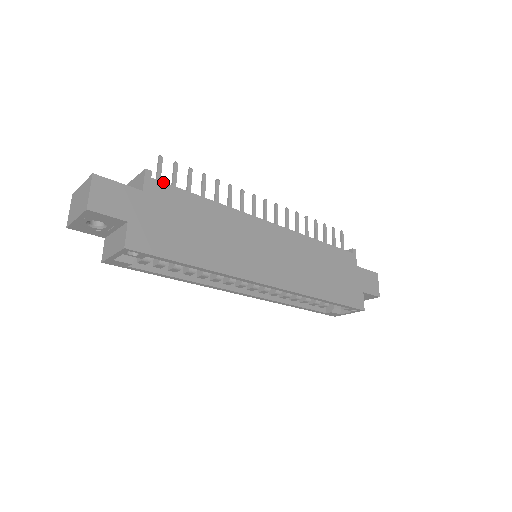
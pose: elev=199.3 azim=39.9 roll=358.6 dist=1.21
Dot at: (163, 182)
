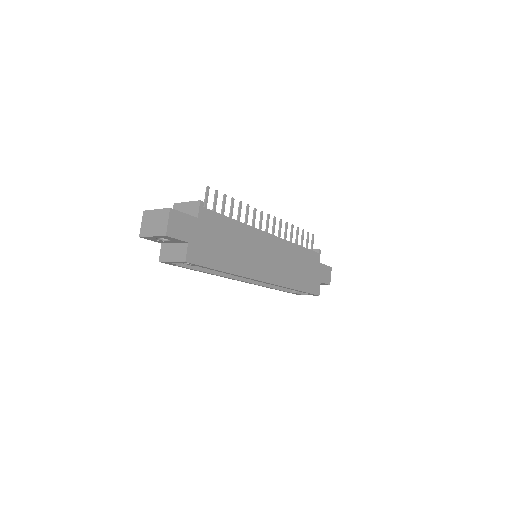
Dot at: (210, 210)
